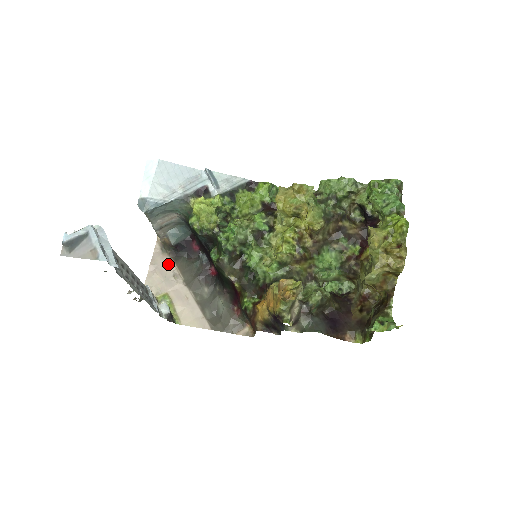
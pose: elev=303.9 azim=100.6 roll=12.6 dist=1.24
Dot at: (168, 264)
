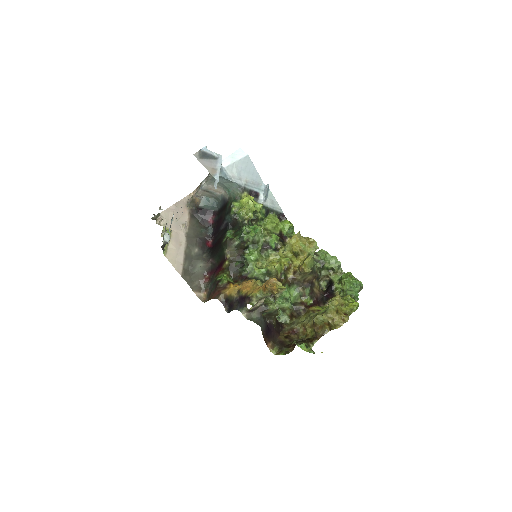
Dot at: (185, 214)
